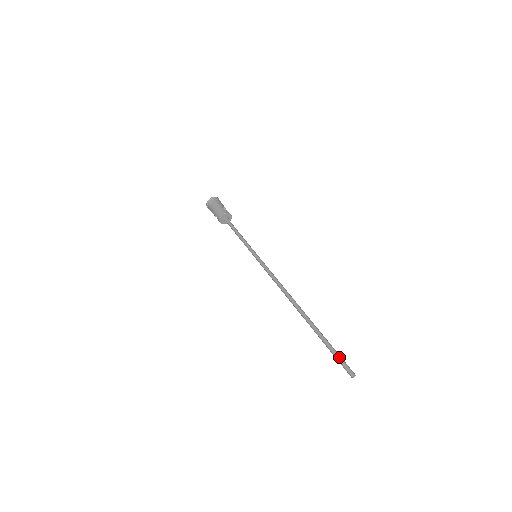
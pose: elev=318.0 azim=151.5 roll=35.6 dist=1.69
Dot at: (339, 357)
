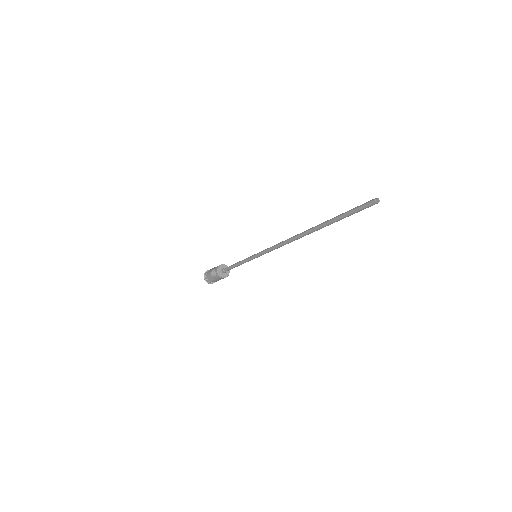
Dot at: (358, 207)
